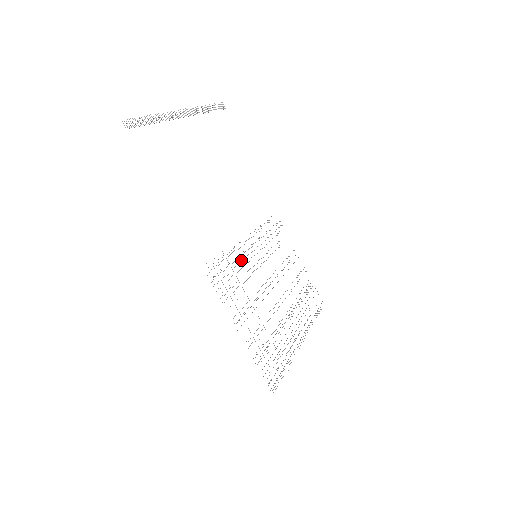
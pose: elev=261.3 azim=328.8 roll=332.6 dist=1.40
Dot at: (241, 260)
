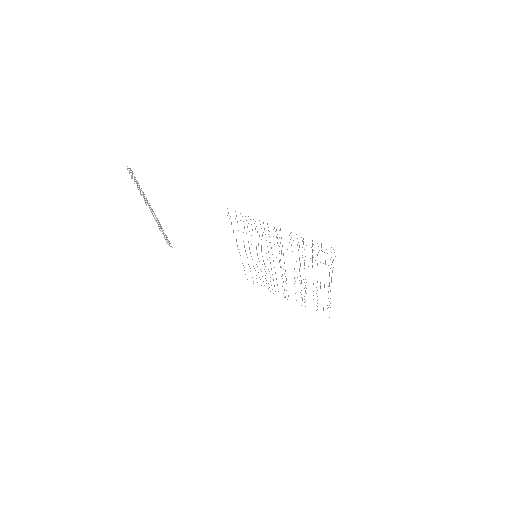
Dot at: occluded
